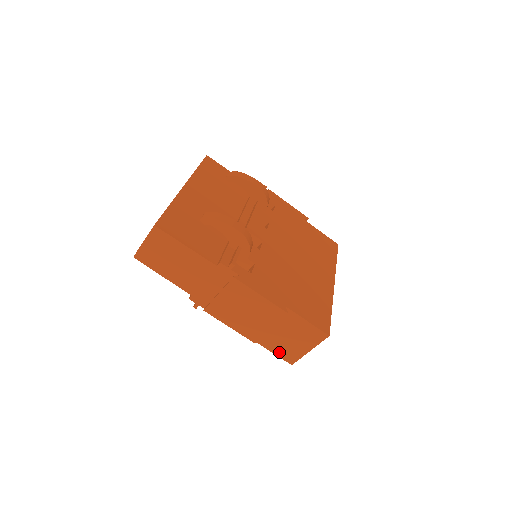
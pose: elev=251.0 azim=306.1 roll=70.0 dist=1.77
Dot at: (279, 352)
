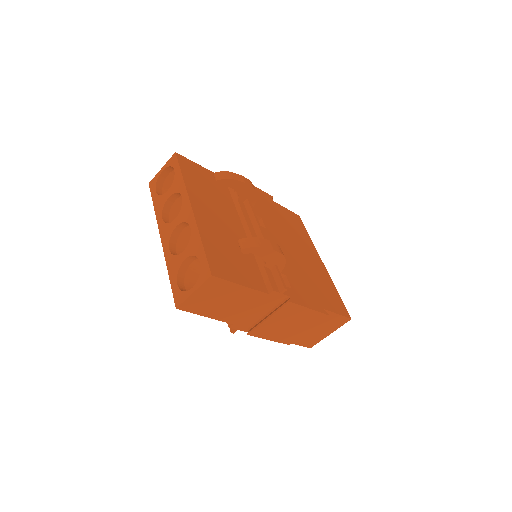
Dot at: (303, 343)
